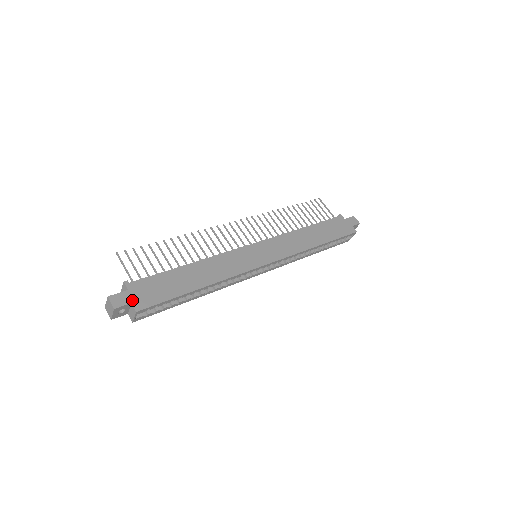
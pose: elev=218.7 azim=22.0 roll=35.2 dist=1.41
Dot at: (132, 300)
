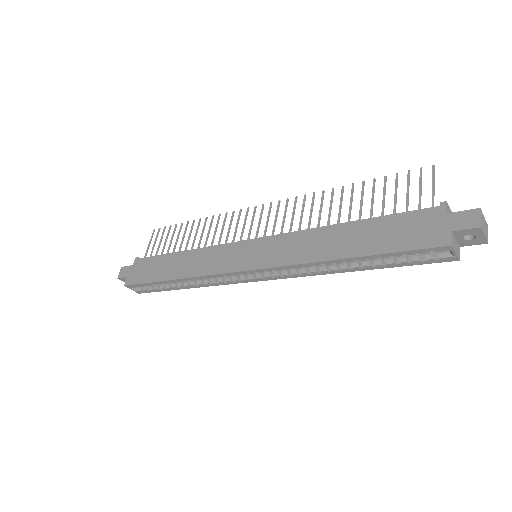
Dot at: (129, 275)
